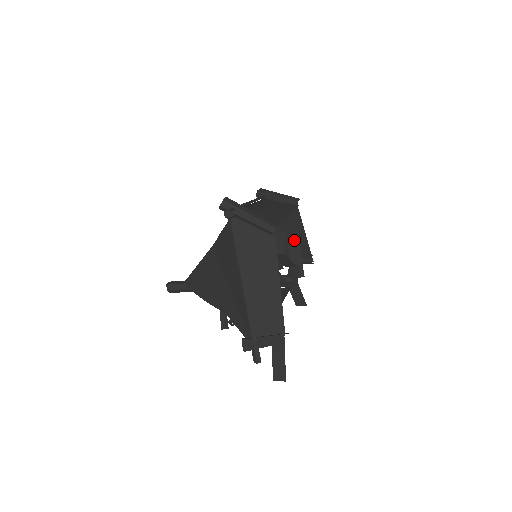
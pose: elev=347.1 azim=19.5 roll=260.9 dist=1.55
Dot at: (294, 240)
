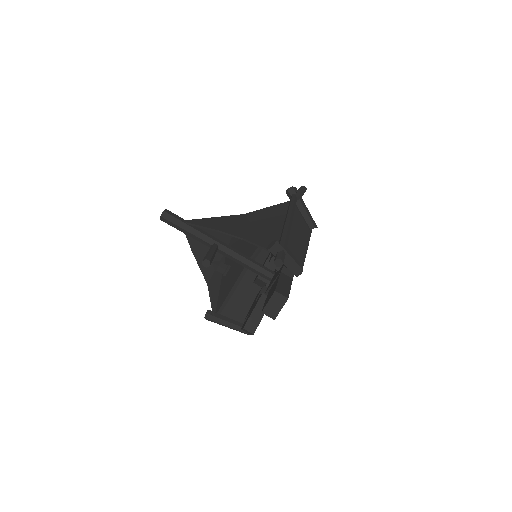
Dot at: occluded
